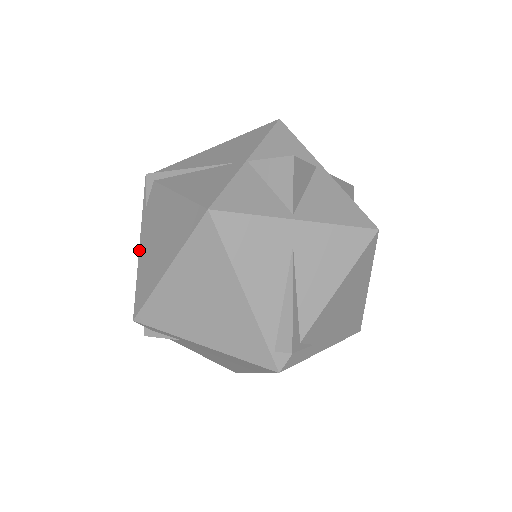
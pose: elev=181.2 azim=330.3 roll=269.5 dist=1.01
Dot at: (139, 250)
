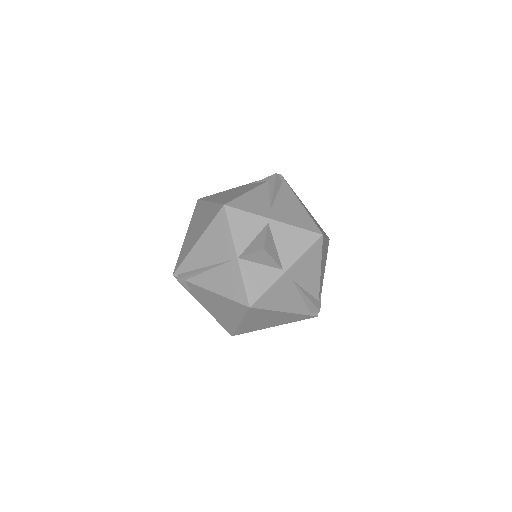
Dot at: (206, 309)
